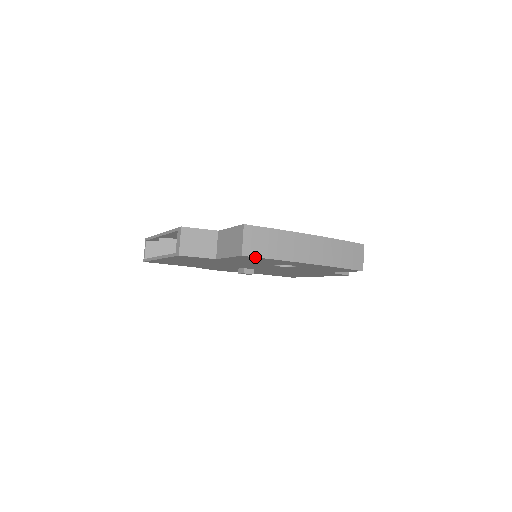
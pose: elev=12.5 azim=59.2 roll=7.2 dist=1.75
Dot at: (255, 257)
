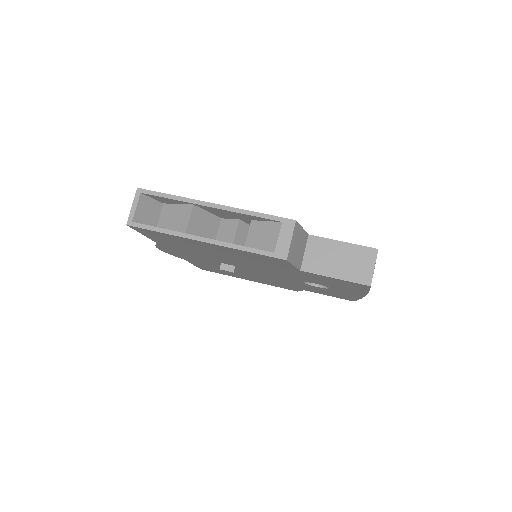
Dot at: (369, 288)
